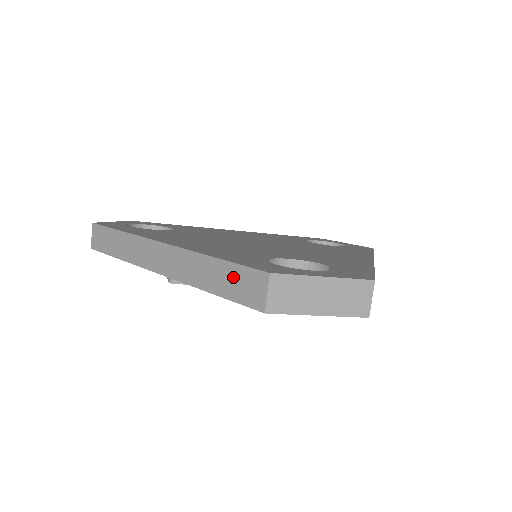
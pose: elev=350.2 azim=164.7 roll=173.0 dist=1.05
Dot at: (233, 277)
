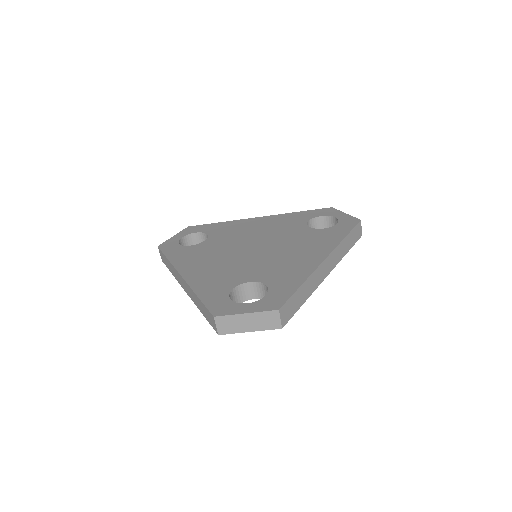
Dot at: (205, 311)
